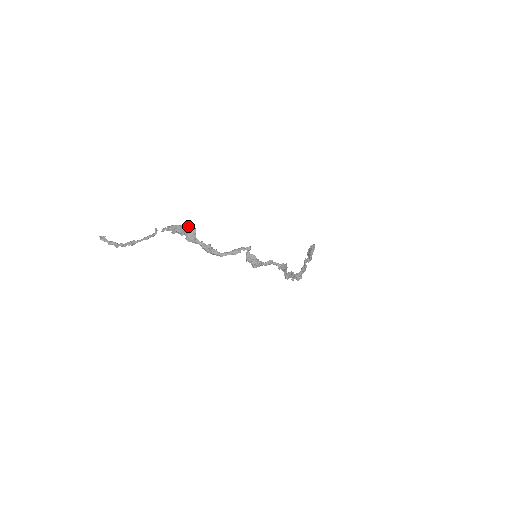
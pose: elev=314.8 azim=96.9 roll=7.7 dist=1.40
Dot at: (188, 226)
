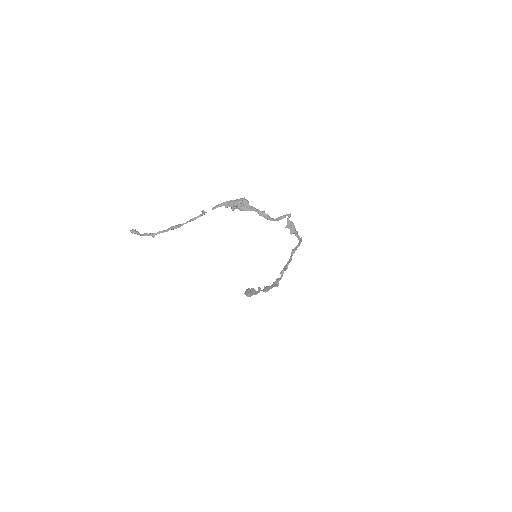
Dot at: (244, 198)
